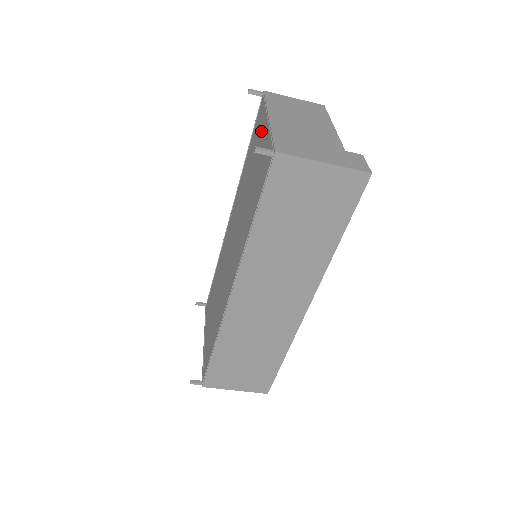
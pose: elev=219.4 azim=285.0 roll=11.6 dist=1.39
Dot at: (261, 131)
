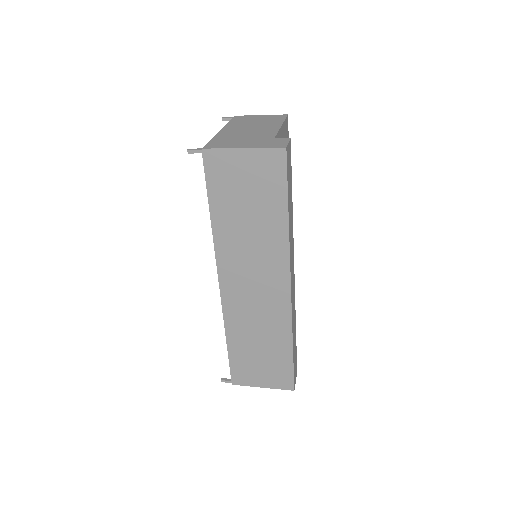
Dot at: occluded
